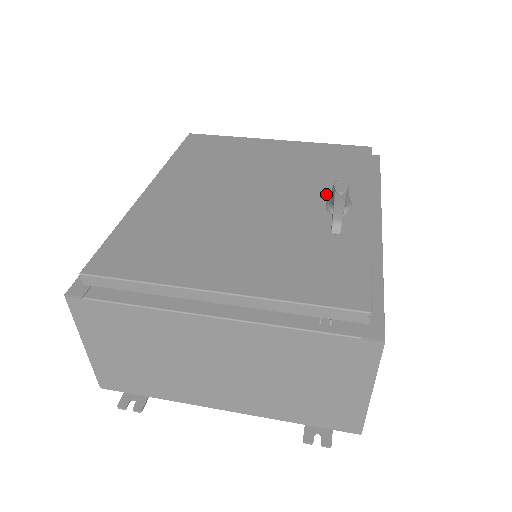
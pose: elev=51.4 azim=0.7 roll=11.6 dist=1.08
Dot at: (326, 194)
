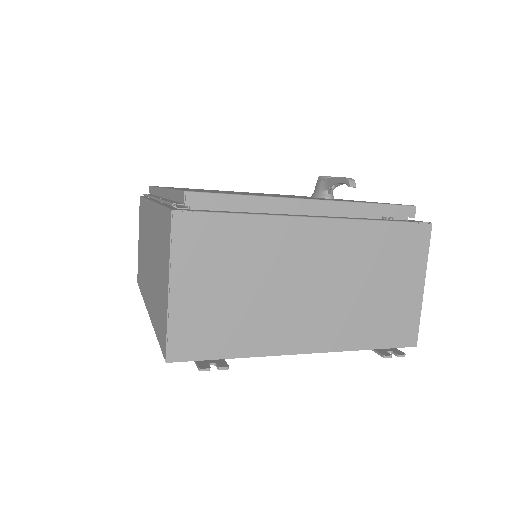
Dot at: occluded
